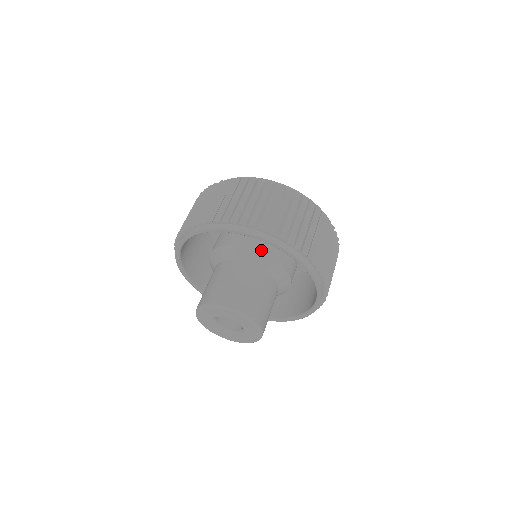
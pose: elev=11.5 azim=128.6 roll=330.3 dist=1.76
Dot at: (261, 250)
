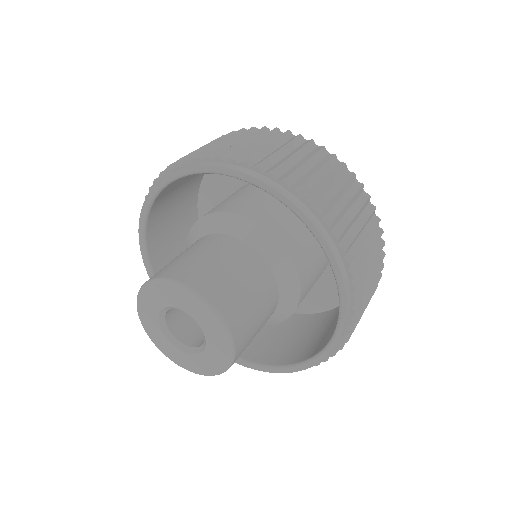
Dot at: (254, 219)
